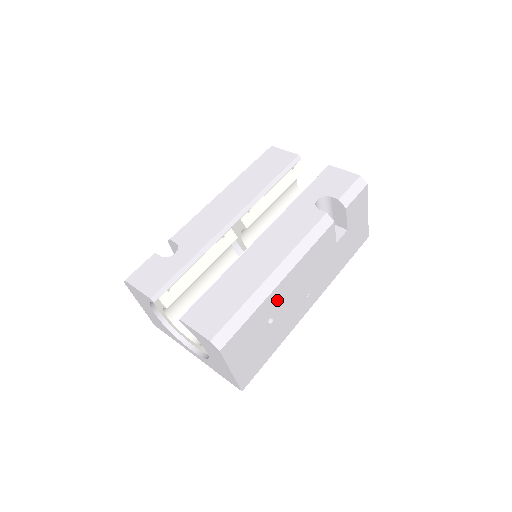
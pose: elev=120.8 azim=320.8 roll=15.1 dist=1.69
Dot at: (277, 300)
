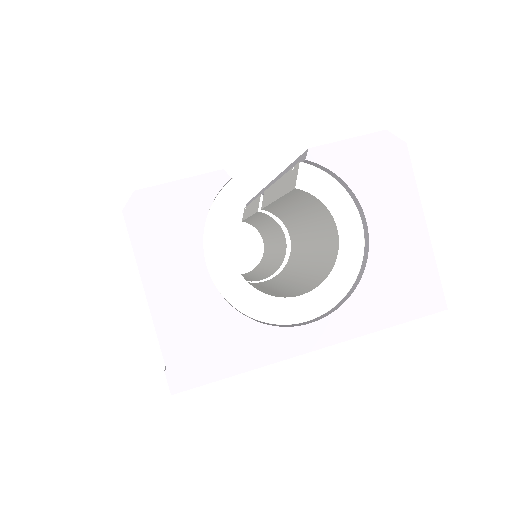
Dot at: occluded
